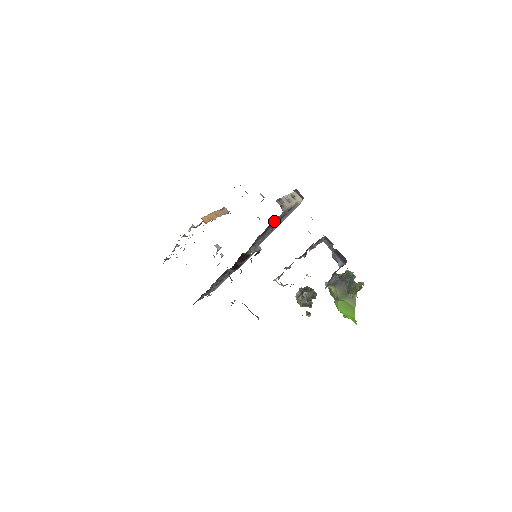
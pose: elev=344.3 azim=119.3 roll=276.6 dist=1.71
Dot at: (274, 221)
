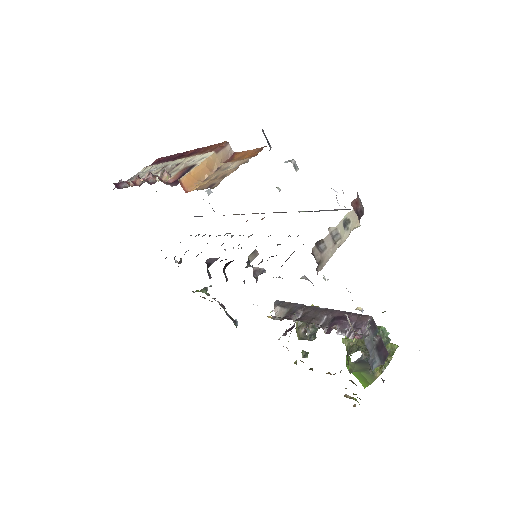
Dot at: occluded
